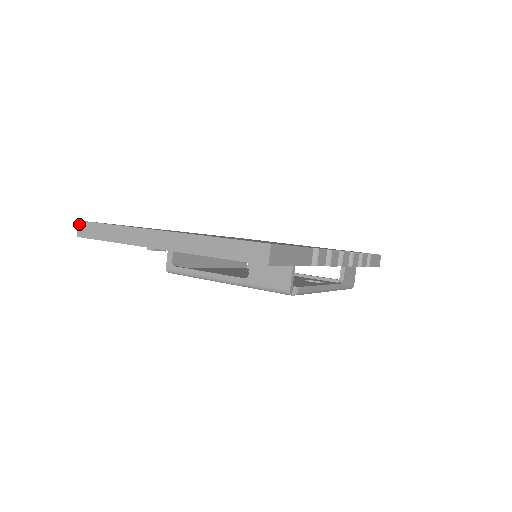
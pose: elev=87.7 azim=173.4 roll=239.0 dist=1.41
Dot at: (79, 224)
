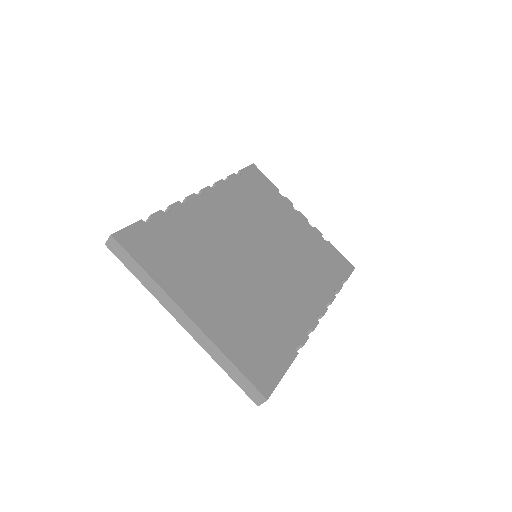
Dot at: (110, 238)
